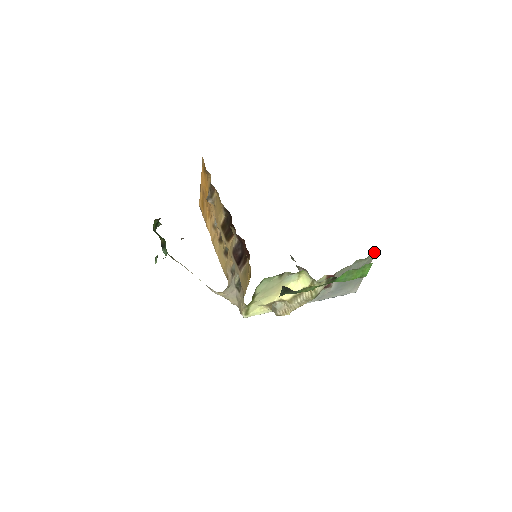
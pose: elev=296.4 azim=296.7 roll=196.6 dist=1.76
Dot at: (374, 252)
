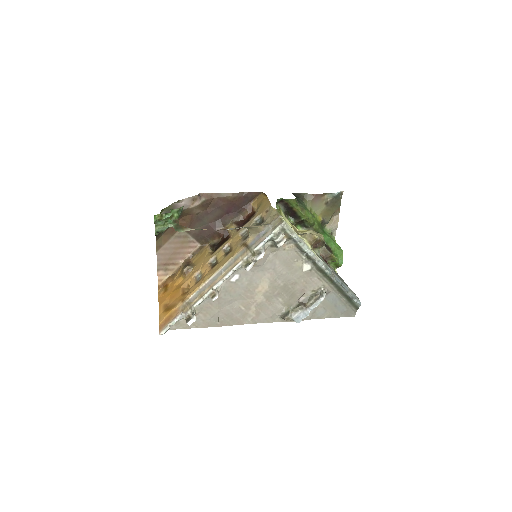
Dot at: occluded
